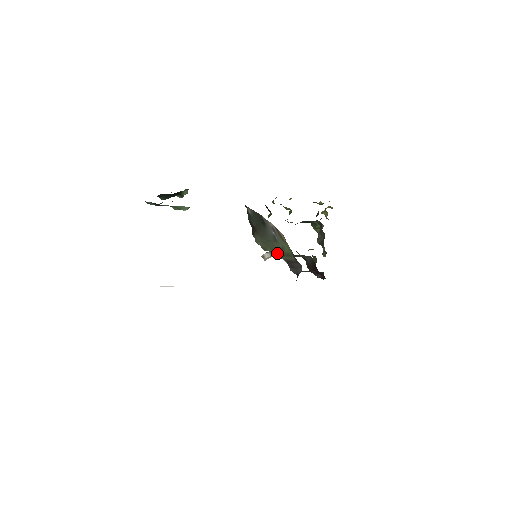
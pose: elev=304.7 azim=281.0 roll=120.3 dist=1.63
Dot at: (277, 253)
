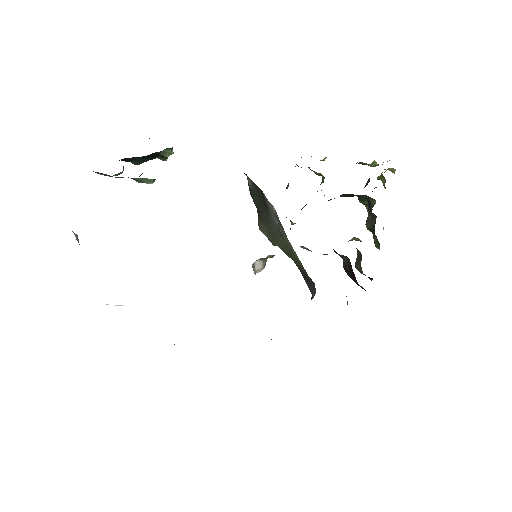
Dot at: (287, 253)
